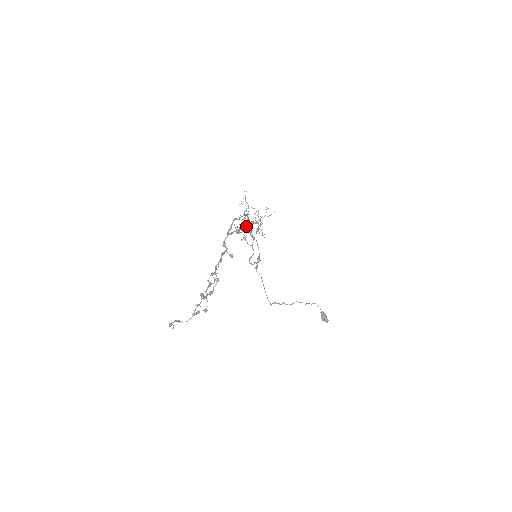
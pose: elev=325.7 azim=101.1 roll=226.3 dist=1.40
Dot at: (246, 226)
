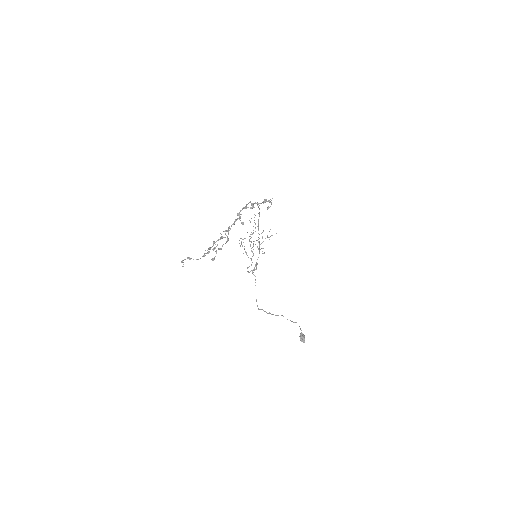
Dot at: occluded
